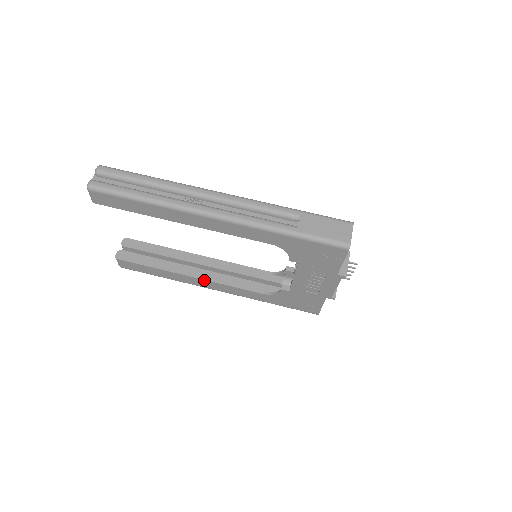
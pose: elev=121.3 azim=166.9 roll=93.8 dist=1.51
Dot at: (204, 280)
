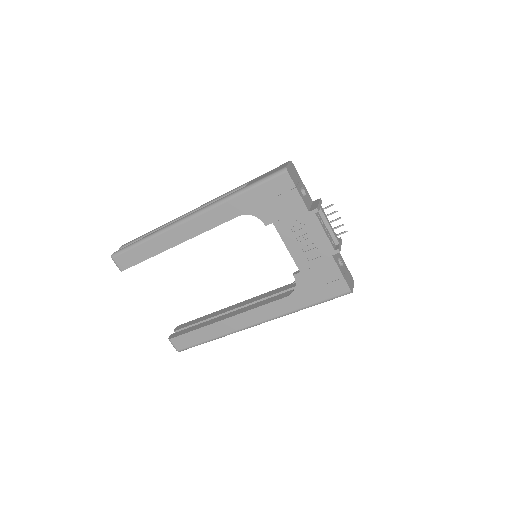
Dot at: (237, 316)
